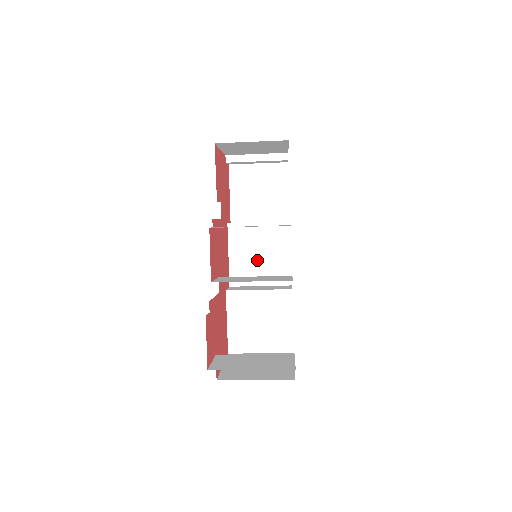
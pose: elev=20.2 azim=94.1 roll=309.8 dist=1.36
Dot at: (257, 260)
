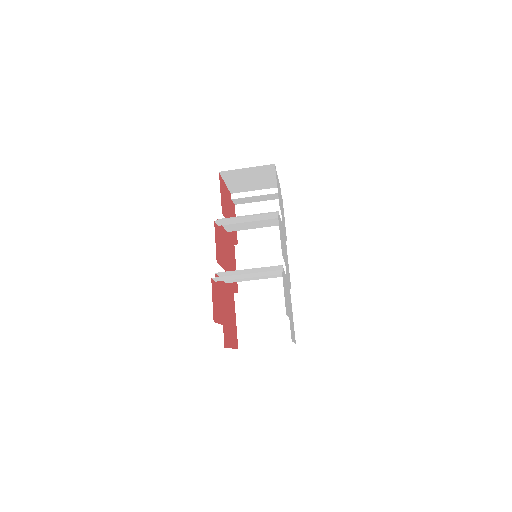
Dot at: occluded
